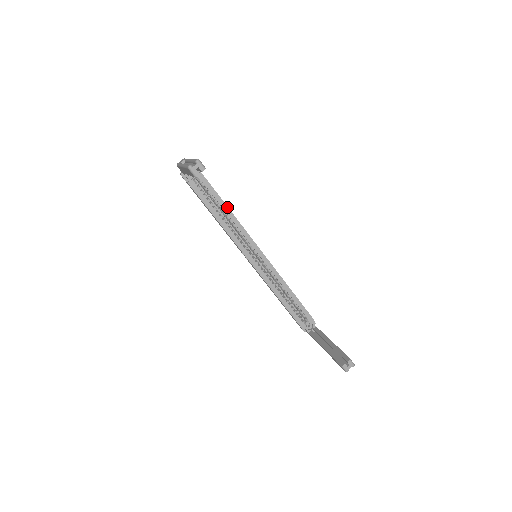
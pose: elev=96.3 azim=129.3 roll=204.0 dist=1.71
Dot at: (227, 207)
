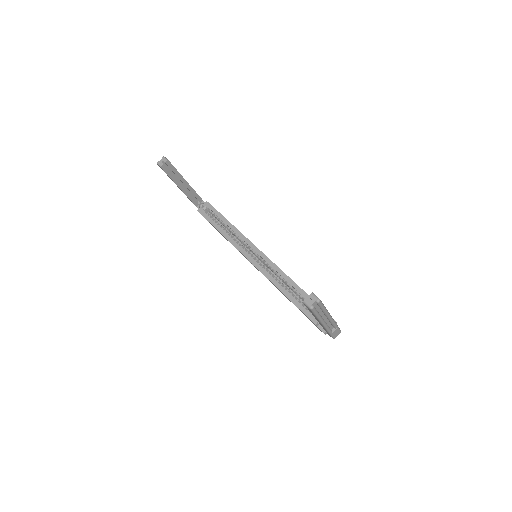
Dot at: (229, 222)
